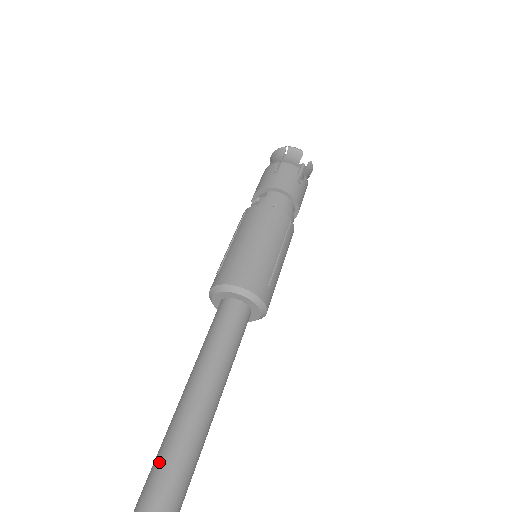
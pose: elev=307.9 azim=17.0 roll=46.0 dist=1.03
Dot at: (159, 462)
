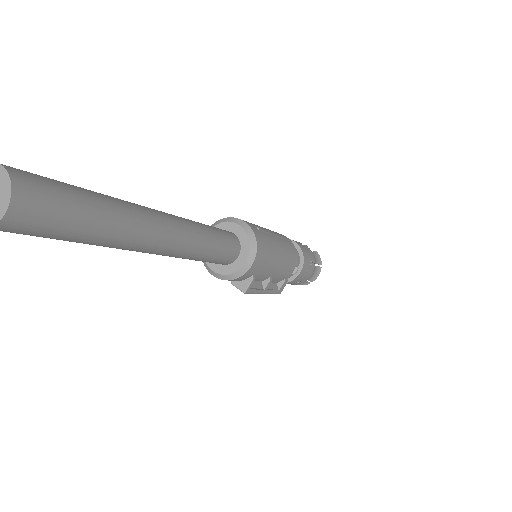
Dot at: occluded
